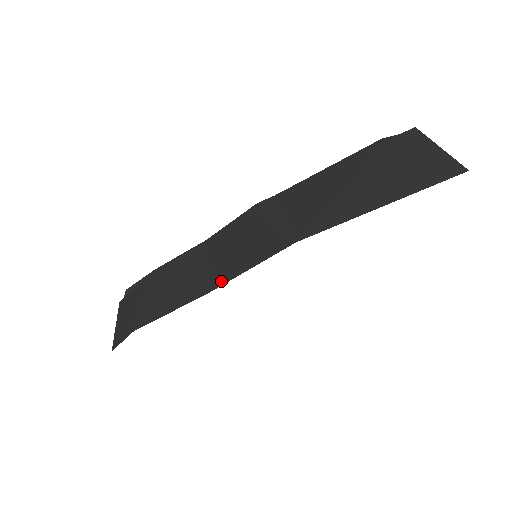
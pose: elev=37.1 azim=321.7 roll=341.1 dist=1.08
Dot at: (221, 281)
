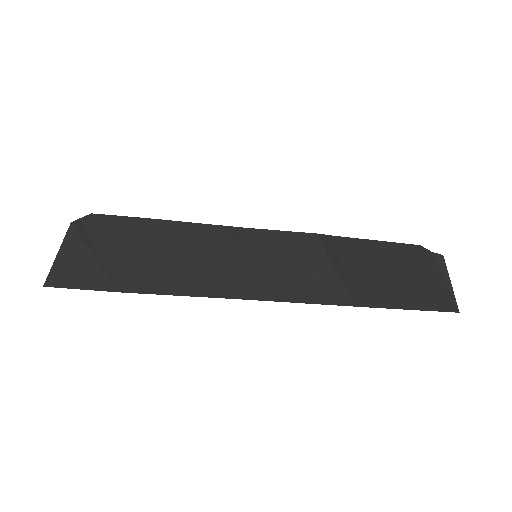
Dot at: (262, 295)
